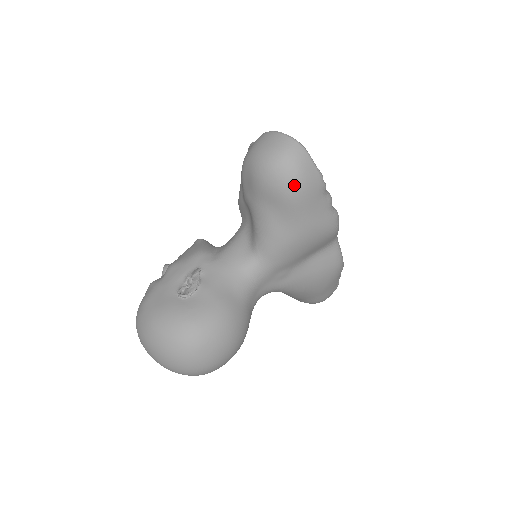
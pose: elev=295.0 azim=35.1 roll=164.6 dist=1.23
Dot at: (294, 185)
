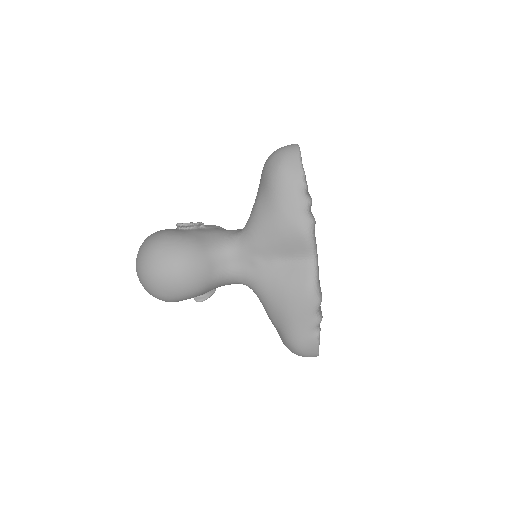
Dot at: (277, 167)
